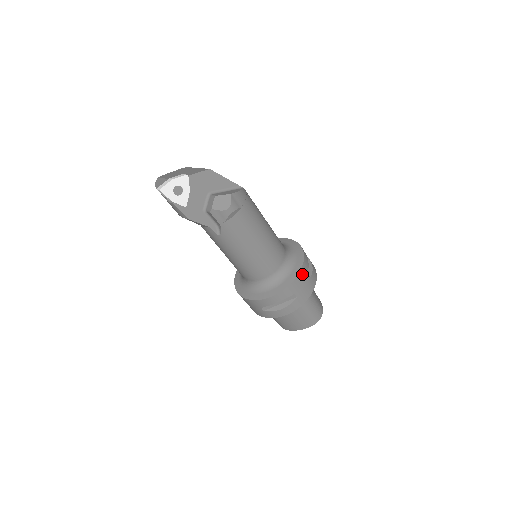
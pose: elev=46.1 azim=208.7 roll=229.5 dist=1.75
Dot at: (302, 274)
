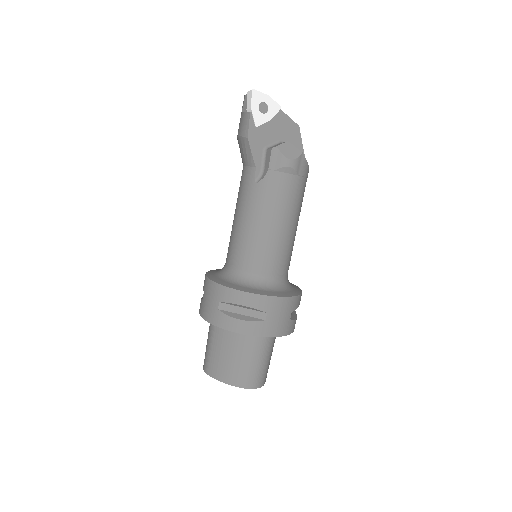
Dot at: (289, 303)
